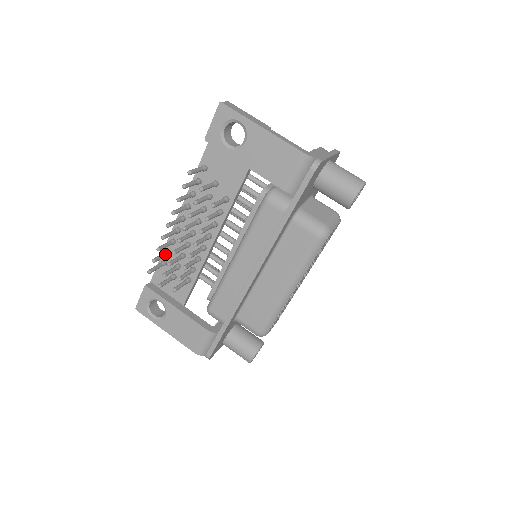
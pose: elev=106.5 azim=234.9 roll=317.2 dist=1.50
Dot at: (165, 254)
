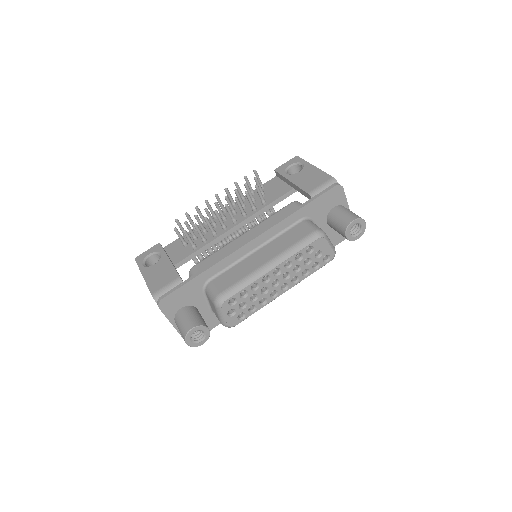
Dot at: occluded
